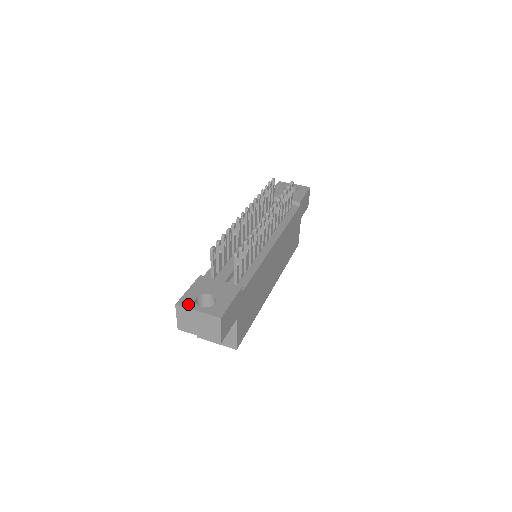
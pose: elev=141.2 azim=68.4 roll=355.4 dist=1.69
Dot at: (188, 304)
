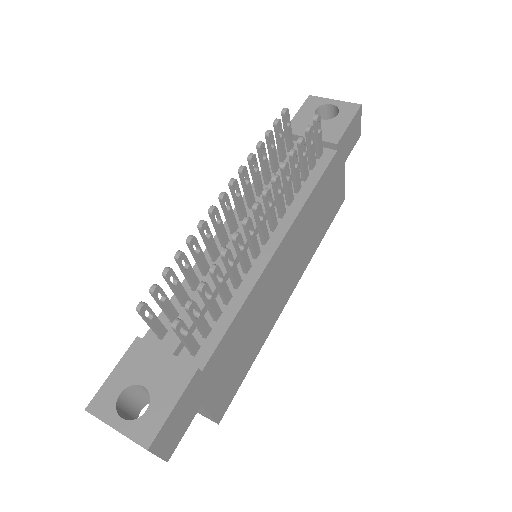
Dot at: (103, 410)
